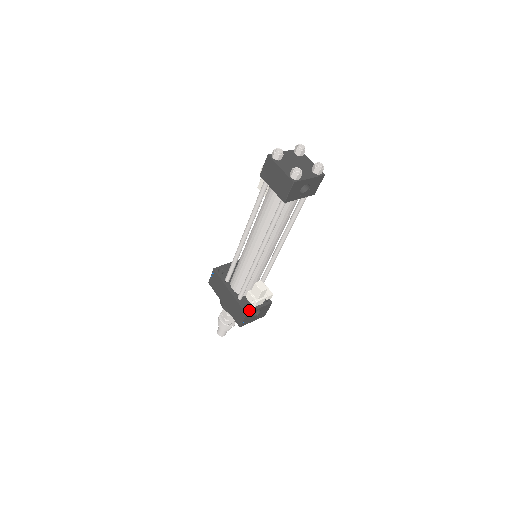
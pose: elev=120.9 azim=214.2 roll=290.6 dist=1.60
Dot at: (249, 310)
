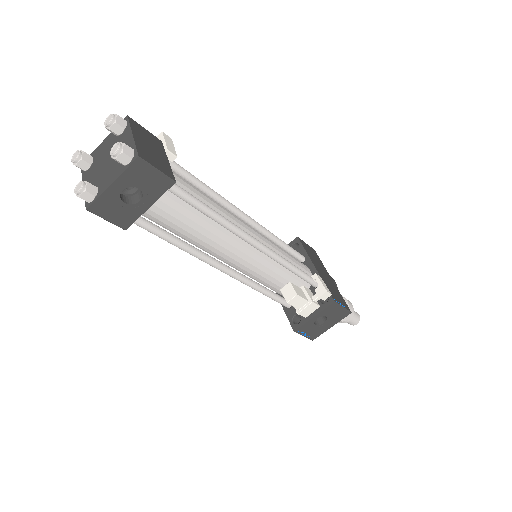
Dot at: (298, 324)
